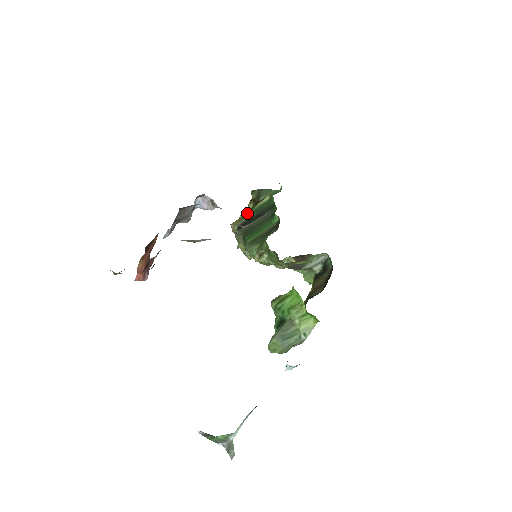
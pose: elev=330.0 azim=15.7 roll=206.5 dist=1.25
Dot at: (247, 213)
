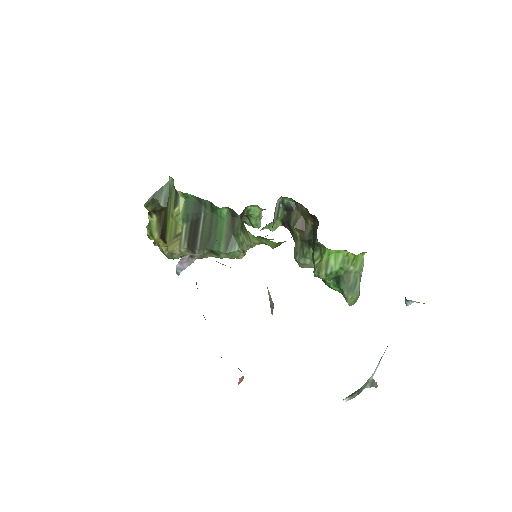
Dot at: (169, 228)
